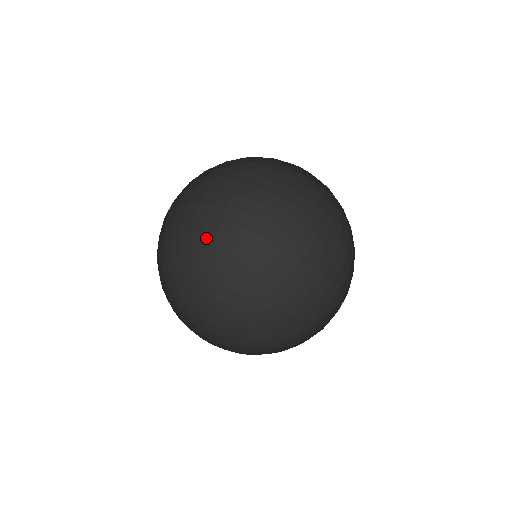
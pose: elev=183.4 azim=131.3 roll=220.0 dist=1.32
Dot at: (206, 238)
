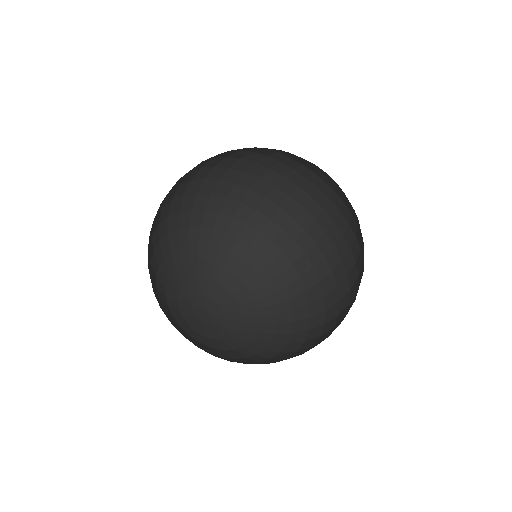
Dot at: (149, 249)
